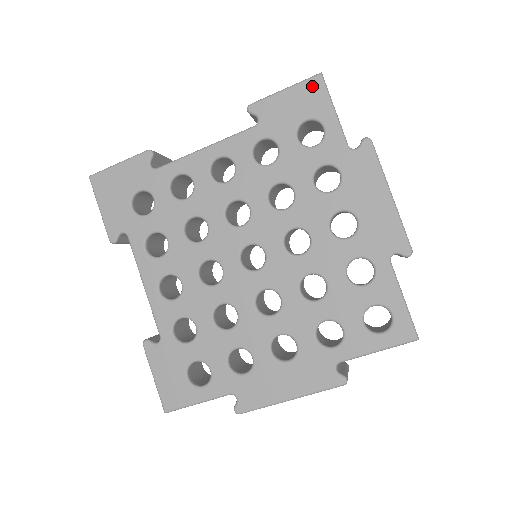
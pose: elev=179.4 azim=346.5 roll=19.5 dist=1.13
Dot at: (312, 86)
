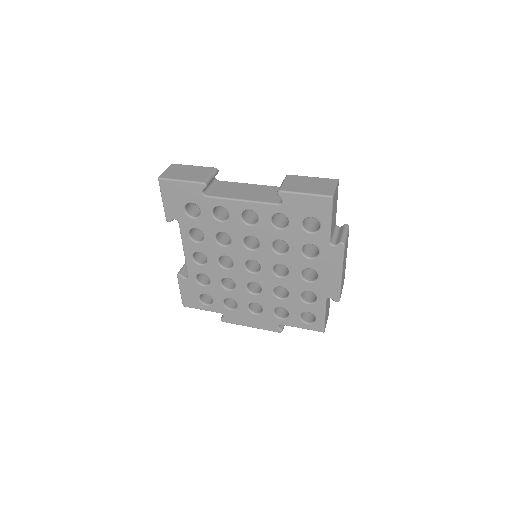
Dot at: (324, 202)
